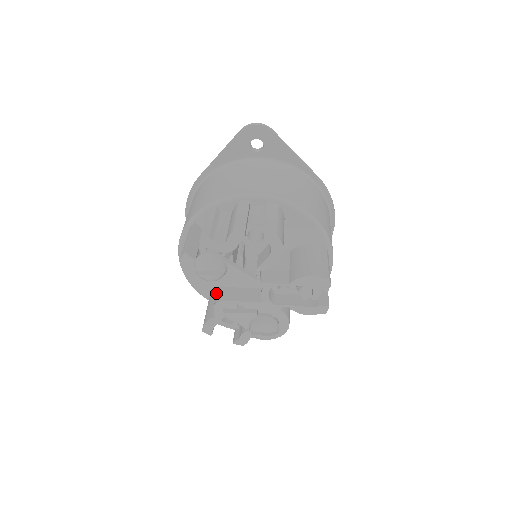
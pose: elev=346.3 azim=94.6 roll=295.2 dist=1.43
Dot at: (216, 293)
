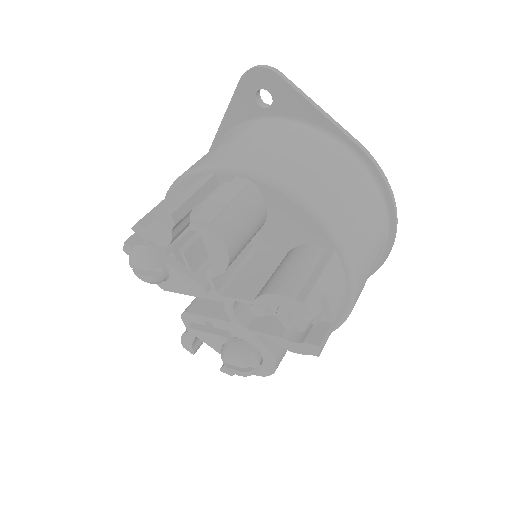
Dot at: occluded
